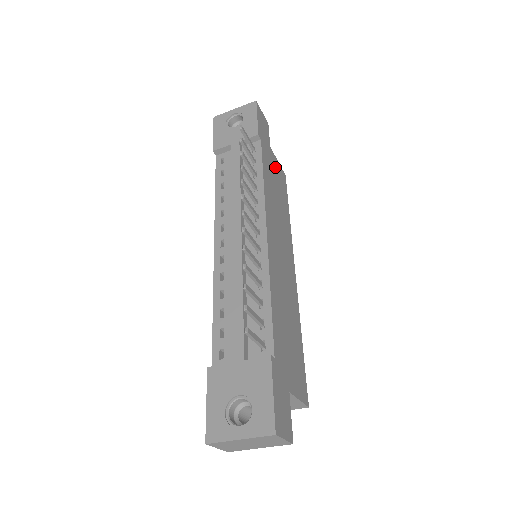
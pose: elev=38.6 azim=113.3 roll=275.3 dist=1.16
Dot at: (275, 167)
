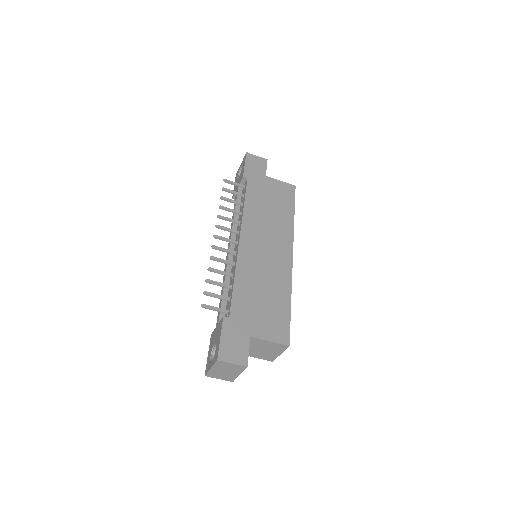
Dot at: (273, 188)
